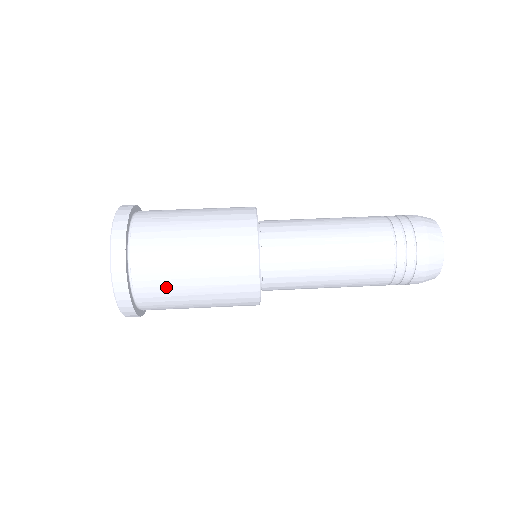
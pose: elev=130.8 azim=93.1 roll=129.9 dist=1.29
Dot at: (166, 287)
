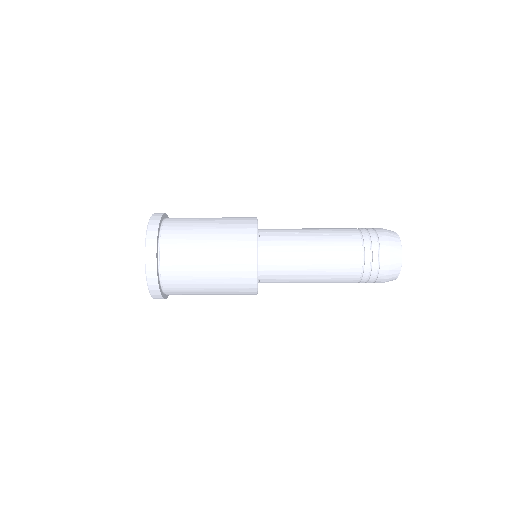
Dot at: (185, 256)
